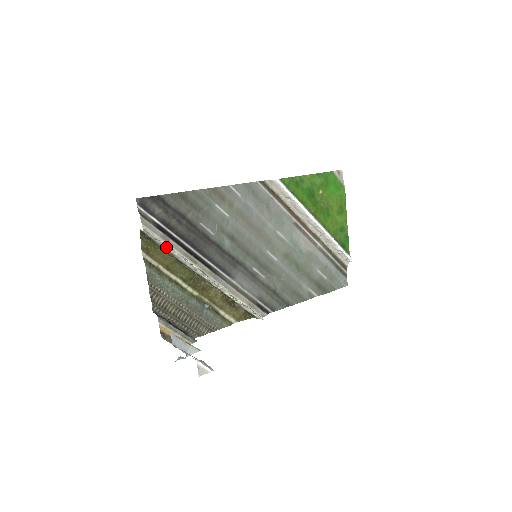
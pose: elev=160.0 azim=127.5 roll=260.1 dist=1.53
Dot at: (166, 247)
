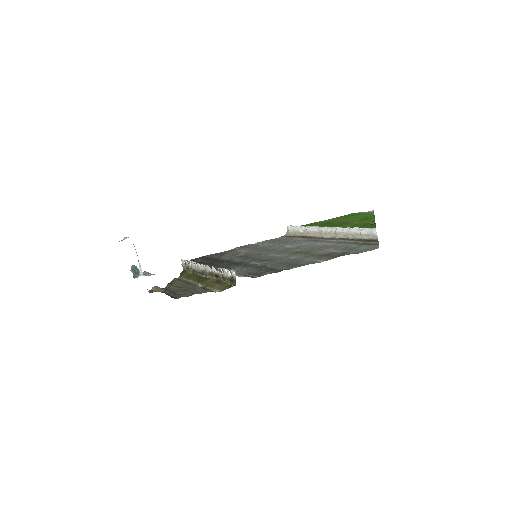
Dot at: (188, 265)
